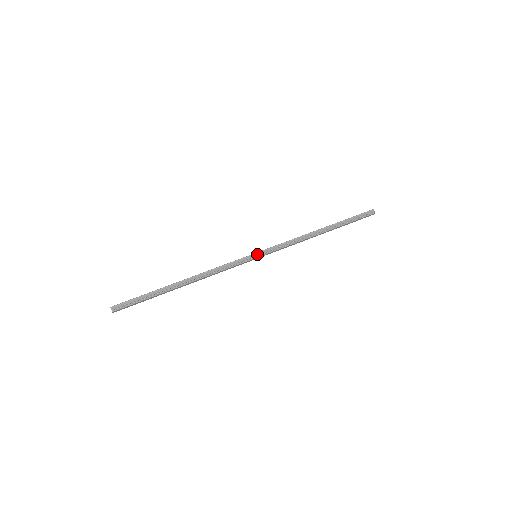
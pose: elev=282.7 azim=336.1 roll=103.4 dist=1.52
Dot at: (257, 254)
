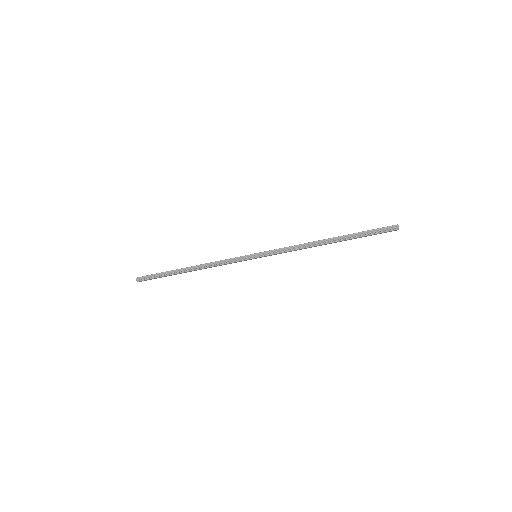
Dot at: (256, 255)
